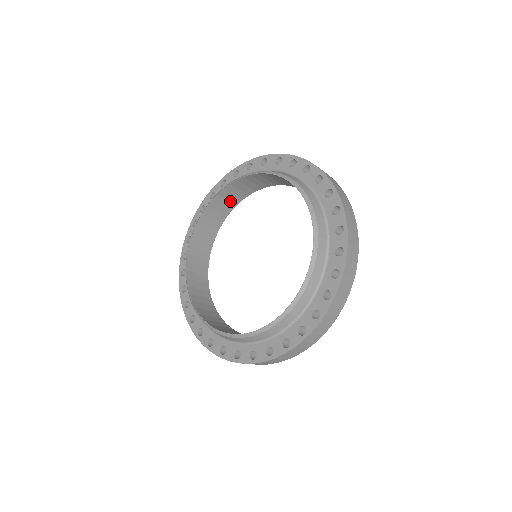
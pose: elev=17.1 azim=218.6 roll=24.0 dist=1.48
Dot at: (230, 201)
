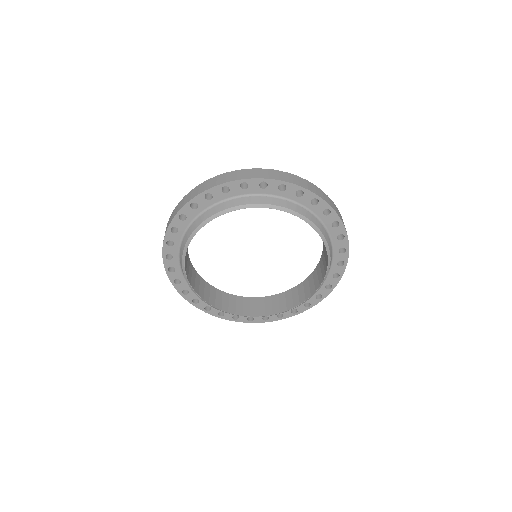
Dot at: occluded
